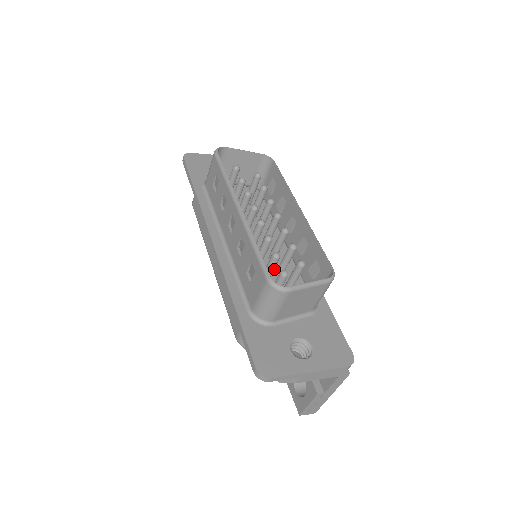
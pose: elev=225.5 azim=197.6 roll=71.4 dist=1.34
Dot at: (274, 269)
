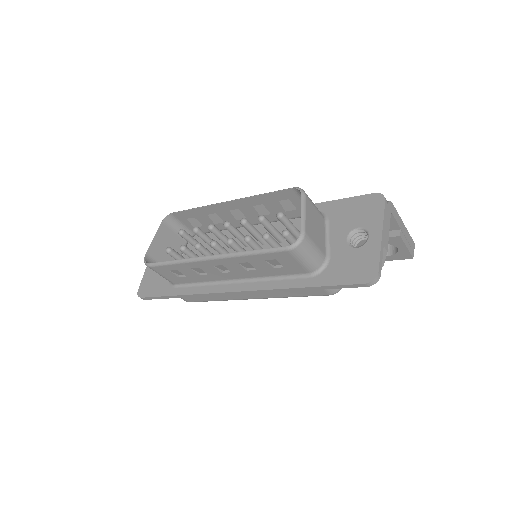
Dot at: occluded
